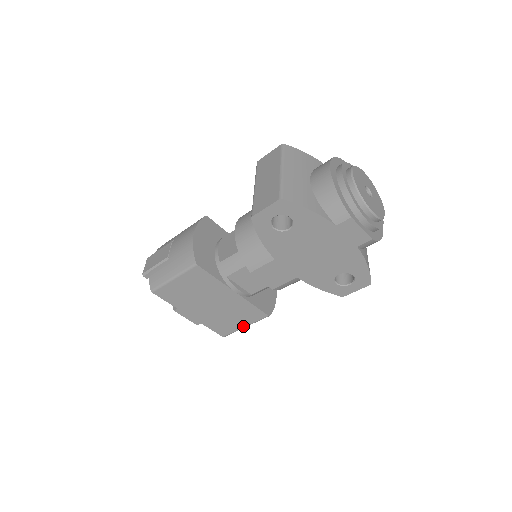
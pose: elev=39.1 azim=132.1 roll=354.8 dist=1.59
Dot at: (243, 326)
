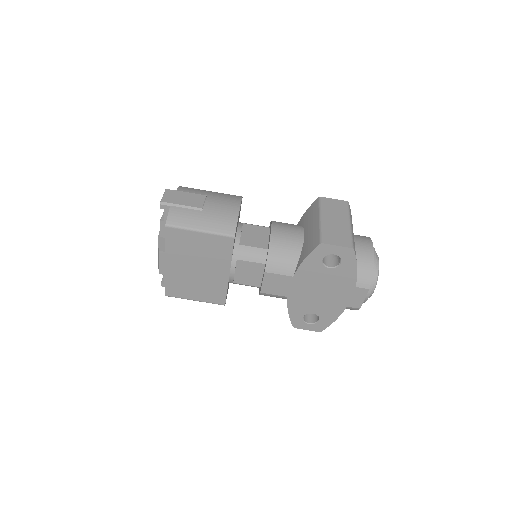
Dot at: (195, 299)
